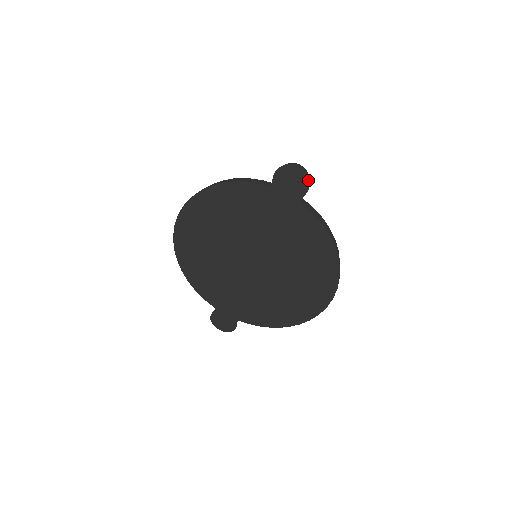
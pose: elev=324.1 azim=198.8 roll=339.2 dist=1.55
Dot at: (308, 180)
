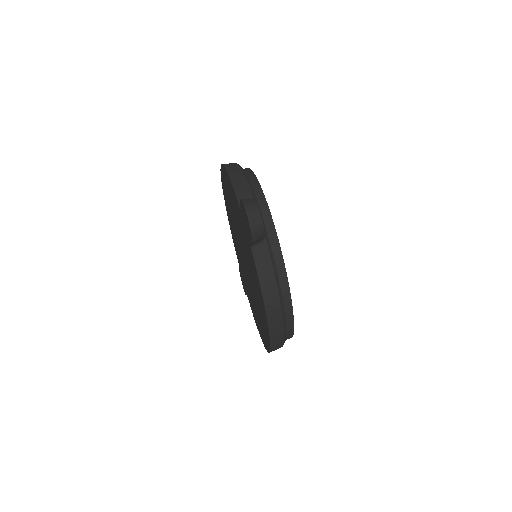
Dot at: (251, 234)
